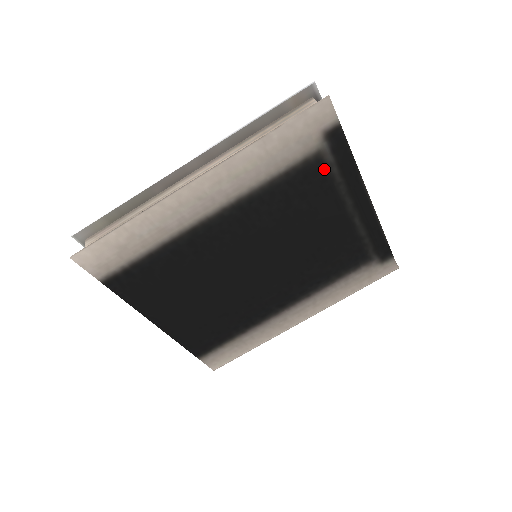
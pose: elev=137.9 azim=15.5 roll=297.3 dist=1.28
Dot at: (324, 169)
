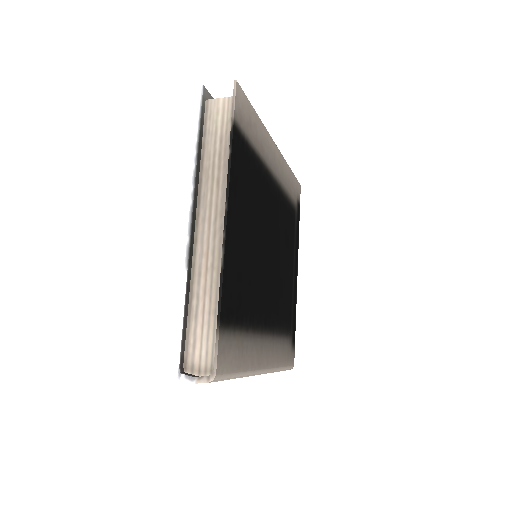
Dot at: (294, 222)
